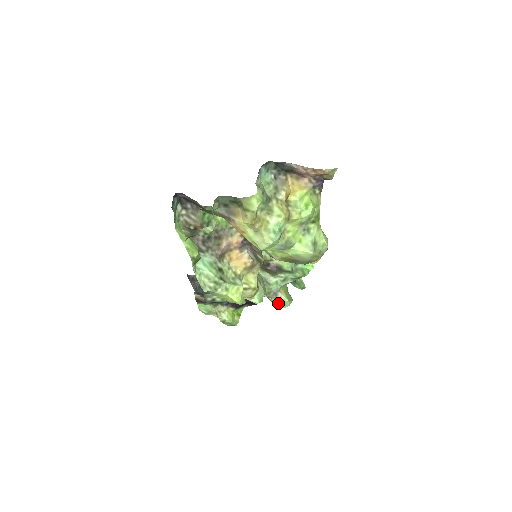
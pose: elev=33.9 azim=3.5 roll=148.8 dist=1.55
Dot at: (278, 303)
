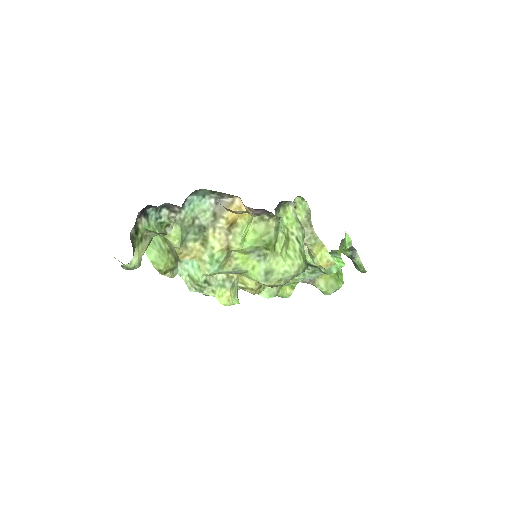
Dot at: occluded
